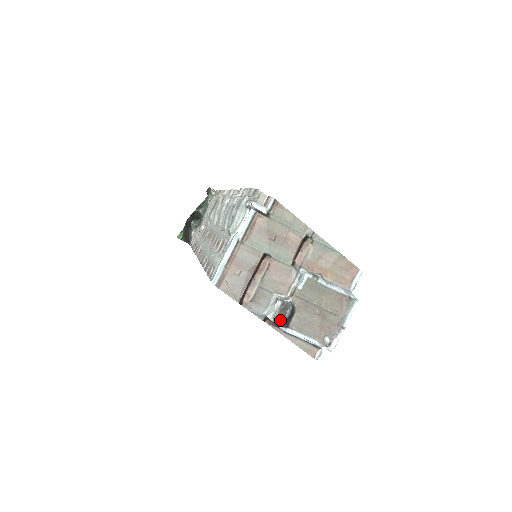
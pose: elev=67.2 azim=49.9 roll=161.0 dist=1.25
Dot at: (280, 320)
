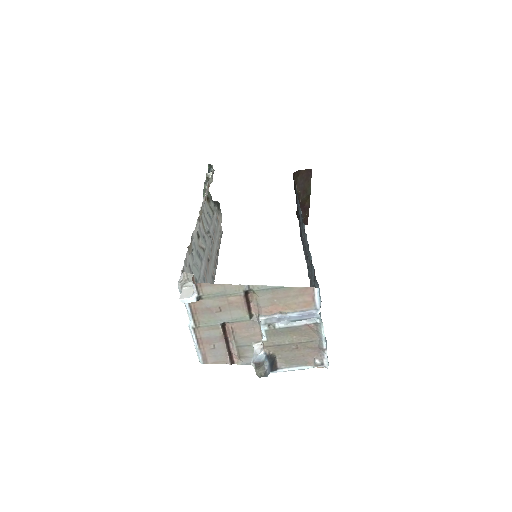
Dot at: (262, 375)
